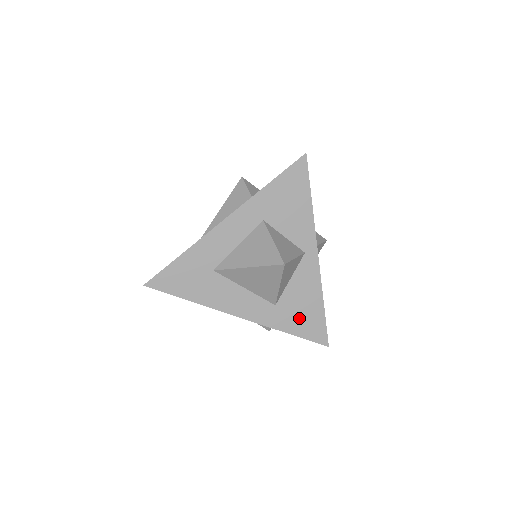
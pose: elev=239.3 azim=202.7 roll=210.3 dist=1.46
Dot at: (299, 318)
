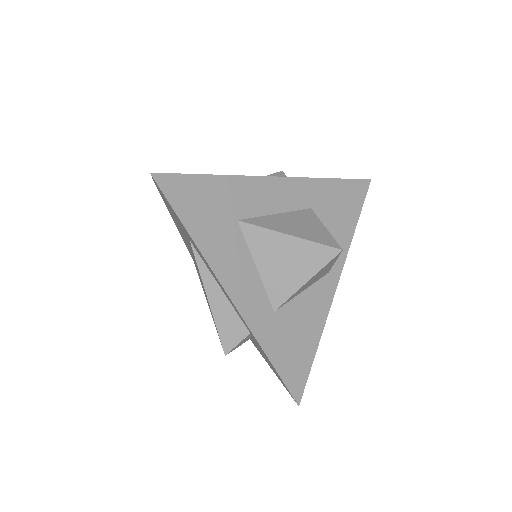
Dot at: (288, 346)
